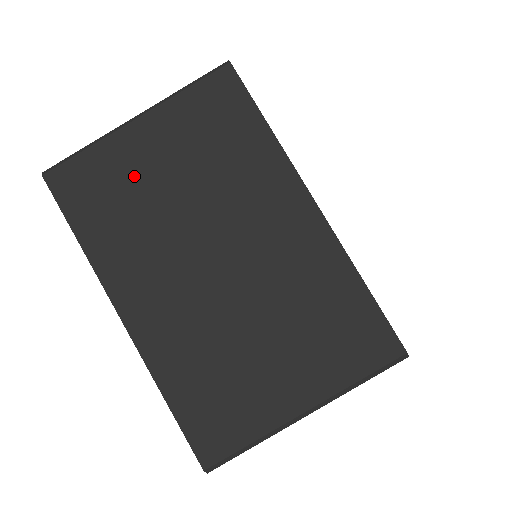
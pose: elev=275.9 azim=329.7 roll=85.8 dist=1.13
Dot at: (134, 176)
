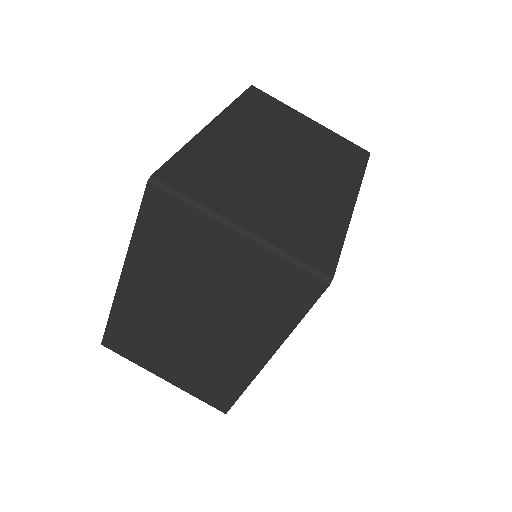
Dot at: (287, 120)
